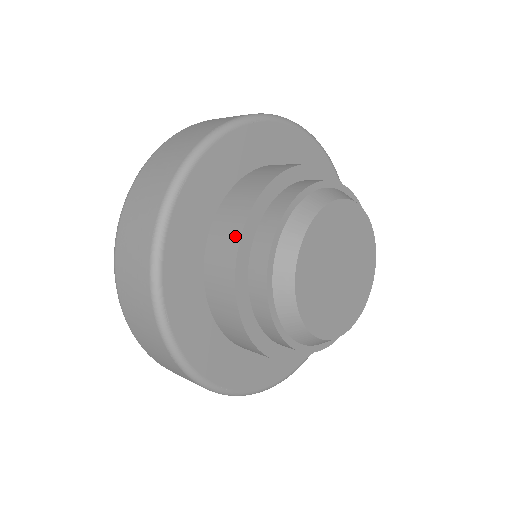
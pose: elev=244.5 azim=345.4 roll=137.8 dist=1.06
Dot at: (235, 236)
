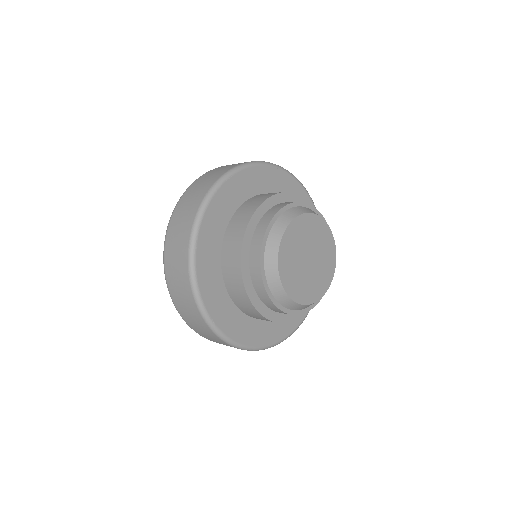
Dot at: (251, 211)
